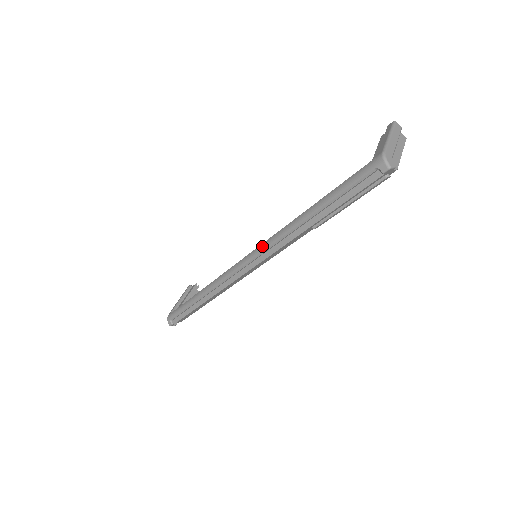
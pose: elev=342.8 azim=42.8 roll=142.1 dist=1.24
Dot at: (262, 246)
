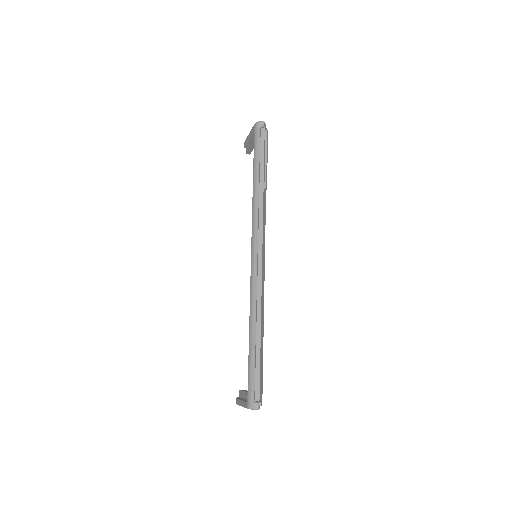
Dot at: (253, 231)
